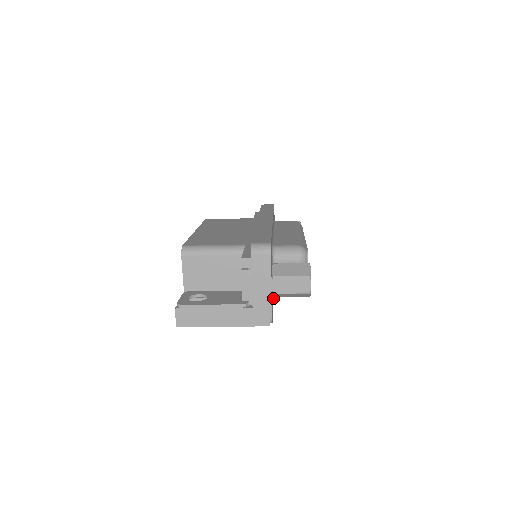
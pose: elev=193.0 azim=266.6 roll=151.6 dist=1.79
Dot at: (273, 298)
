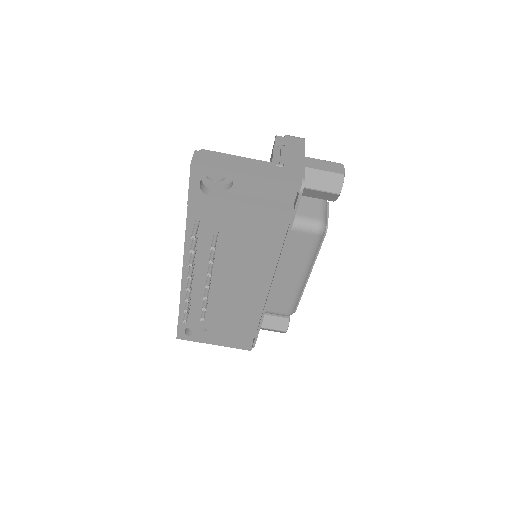
Dot at: (285, 245)
